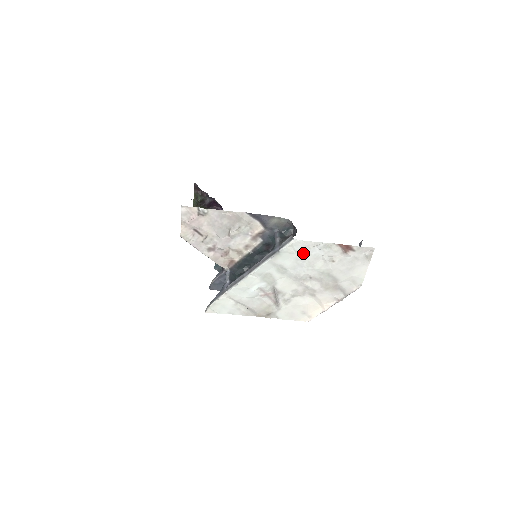
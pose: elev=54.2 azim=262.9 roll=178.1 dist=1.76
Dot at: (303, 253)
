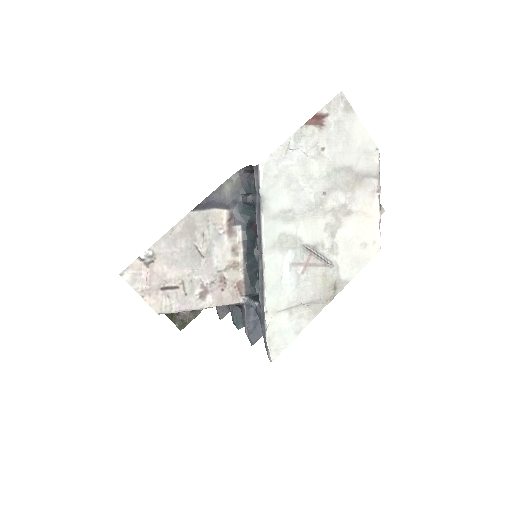
Dot at: (285, 172)
